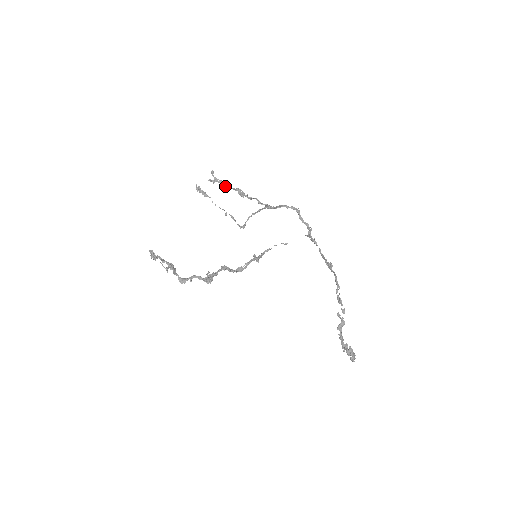
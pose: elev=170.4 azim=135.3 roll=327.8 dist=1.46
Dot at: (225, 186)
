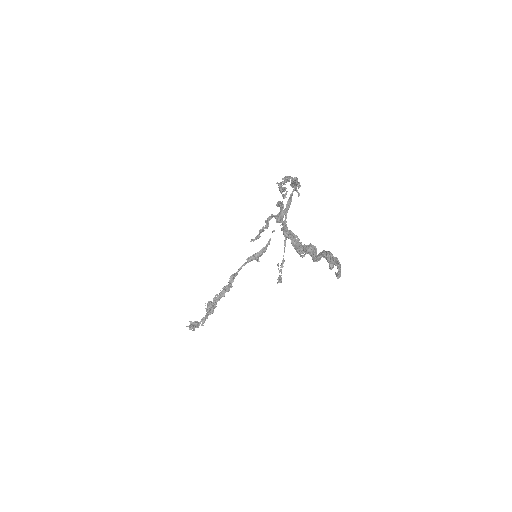
Dot at: occluded
